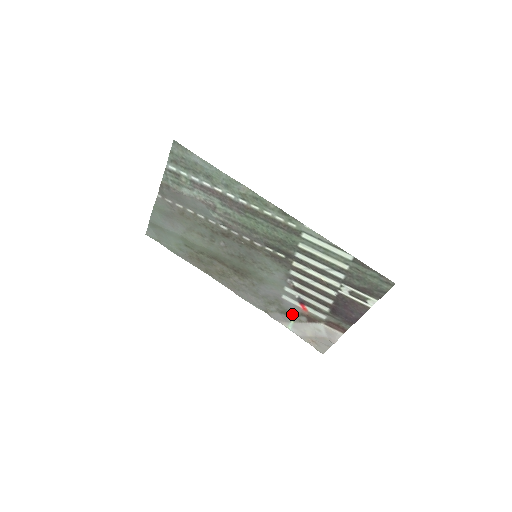
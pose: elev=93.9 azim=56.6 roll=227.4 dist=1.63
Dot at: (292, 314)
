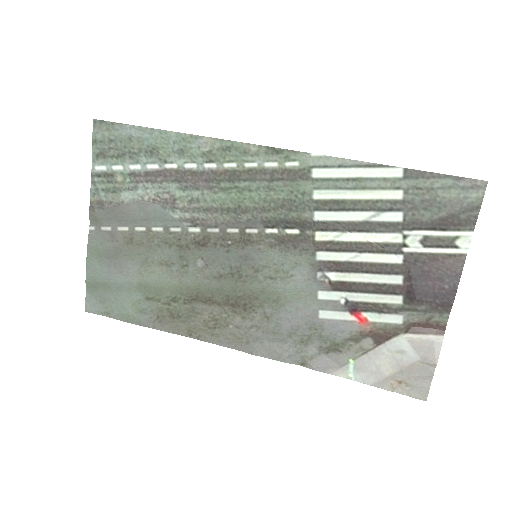
Dot at: (346, 344)
